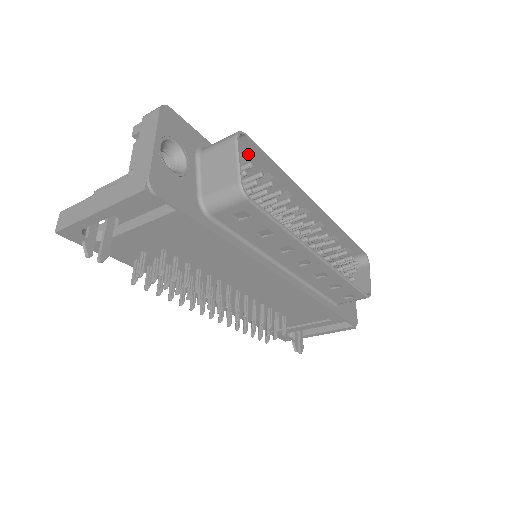
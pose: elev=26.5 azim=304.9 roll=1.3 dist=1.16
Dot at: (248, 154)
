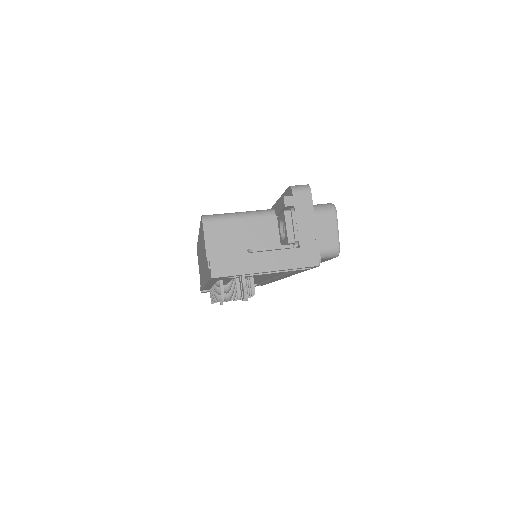
Dot at: occluded
